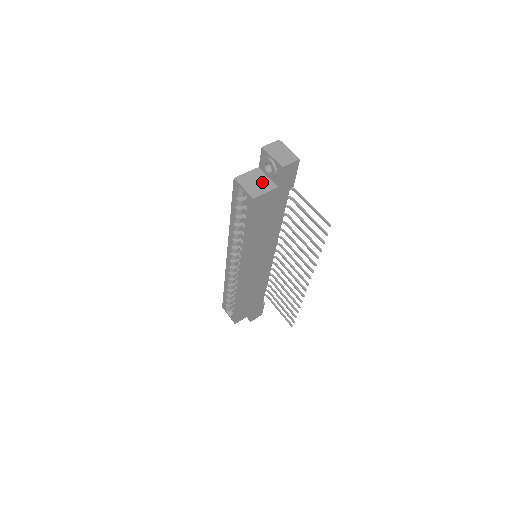
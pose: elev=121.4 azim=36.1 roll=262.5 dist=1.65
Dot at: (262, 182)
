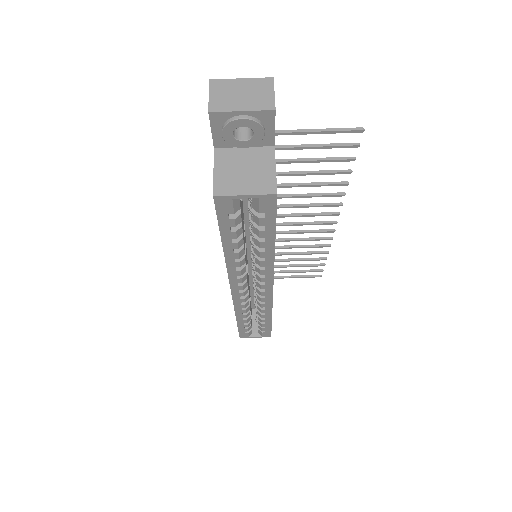
Dot at: (250, 162)
